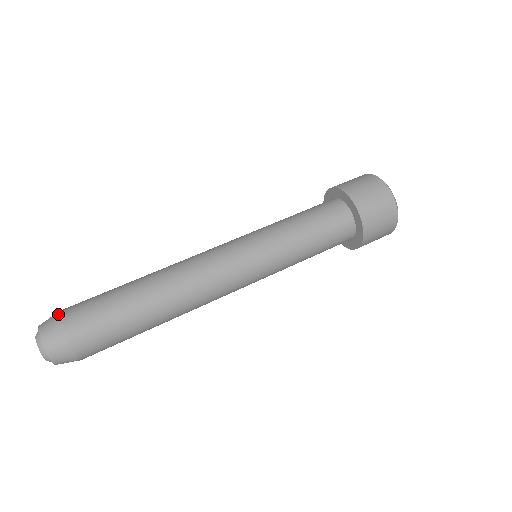
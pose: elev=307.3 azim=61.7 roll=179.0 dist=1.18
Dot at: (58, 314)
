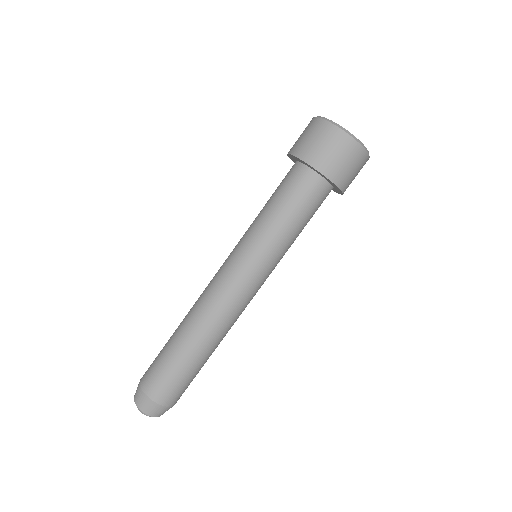
Dot at: (139, 382)
